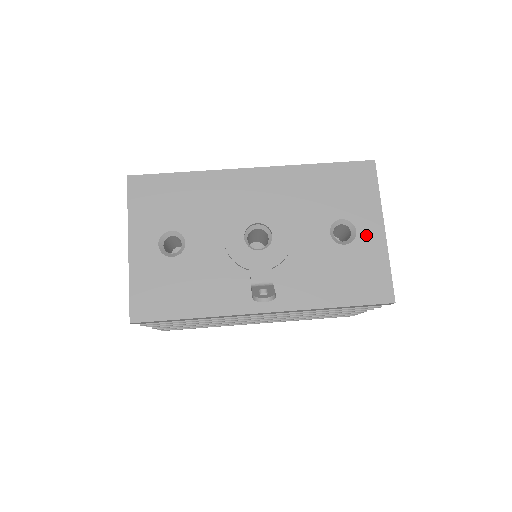
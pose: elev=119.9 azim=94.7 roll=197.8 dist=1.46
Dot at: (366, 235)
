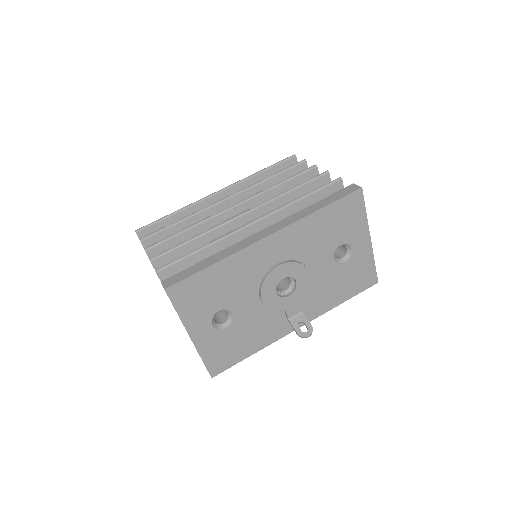
Dot at: (359, 249)
